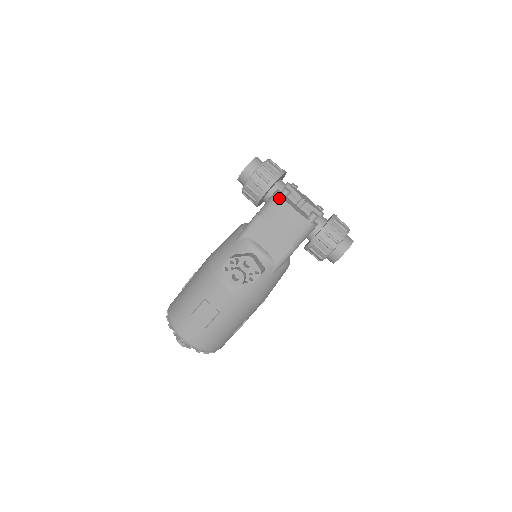
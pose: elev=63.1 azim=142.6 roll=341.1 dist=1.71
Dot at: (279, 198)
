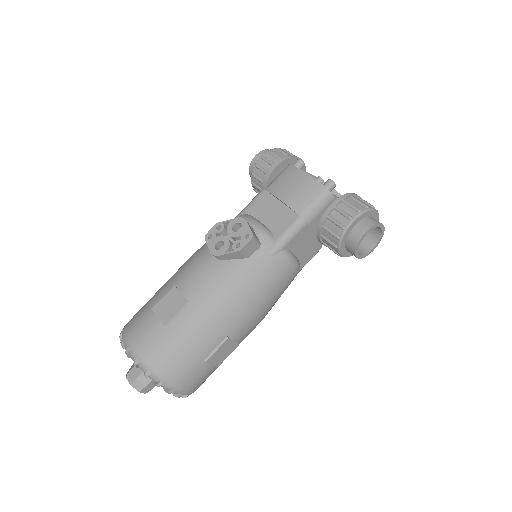
Dot at: (290, 167)
